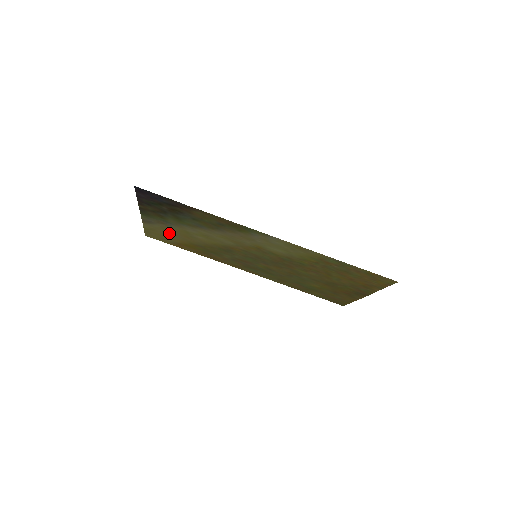
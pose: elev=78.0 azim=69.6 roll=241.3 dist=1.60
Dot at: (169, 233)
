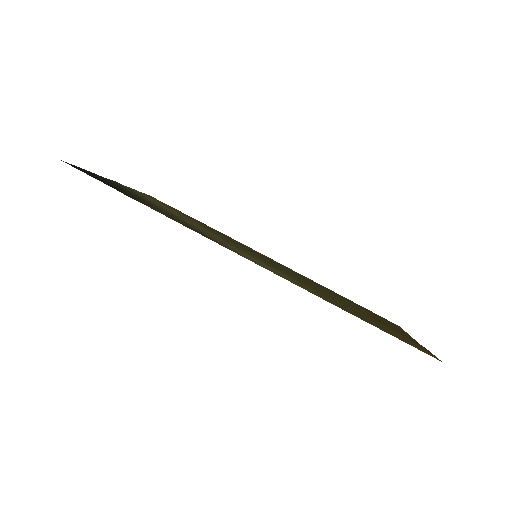
Dot at: occluded
